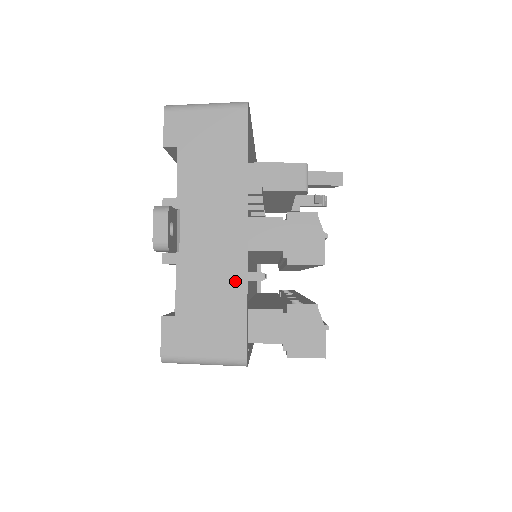
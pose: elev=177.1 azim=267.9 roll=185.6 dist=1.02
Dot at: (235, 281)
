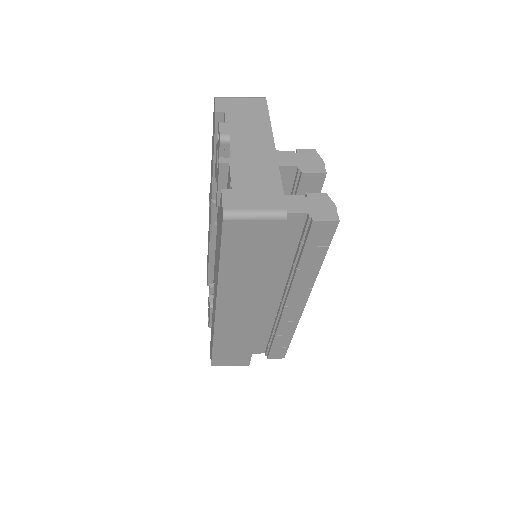
Dot at: (271, 171)
